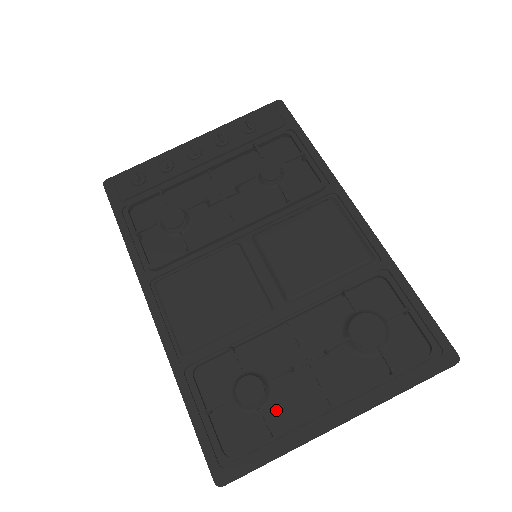
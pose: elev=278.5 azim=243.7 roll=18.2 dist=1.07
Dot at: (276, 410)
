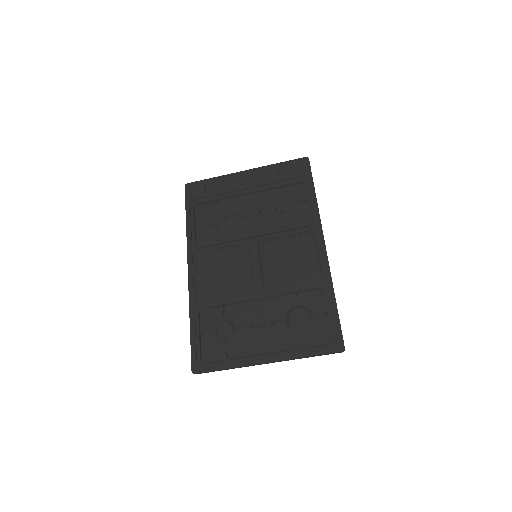
Dot at: (235, 345)
